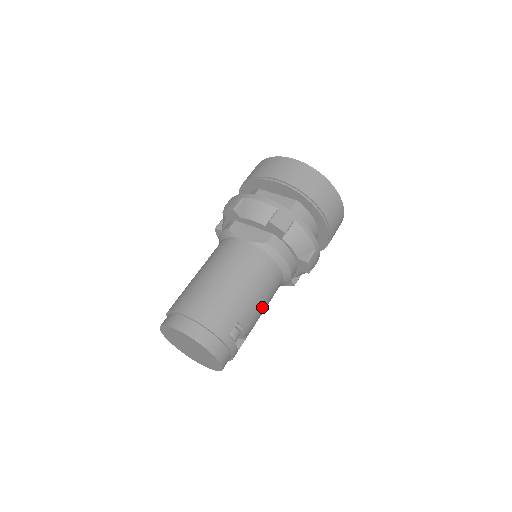
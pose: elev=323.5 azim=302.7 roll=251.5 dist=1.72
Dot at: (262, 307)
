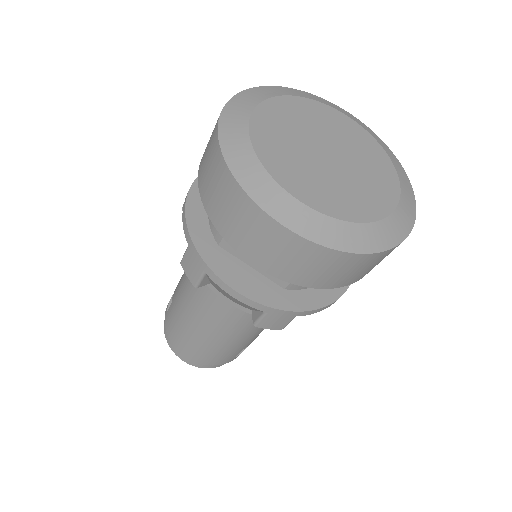
Dot at: occluded
